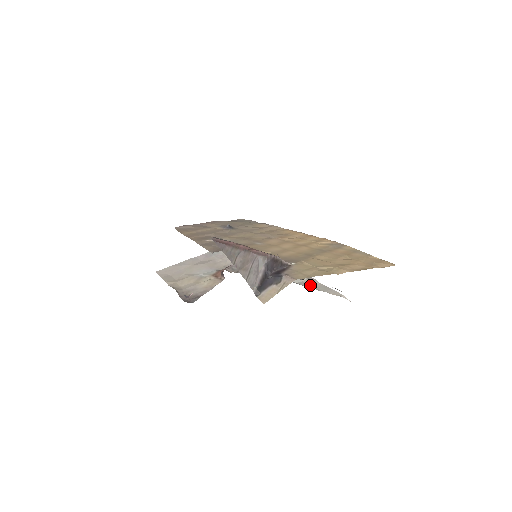
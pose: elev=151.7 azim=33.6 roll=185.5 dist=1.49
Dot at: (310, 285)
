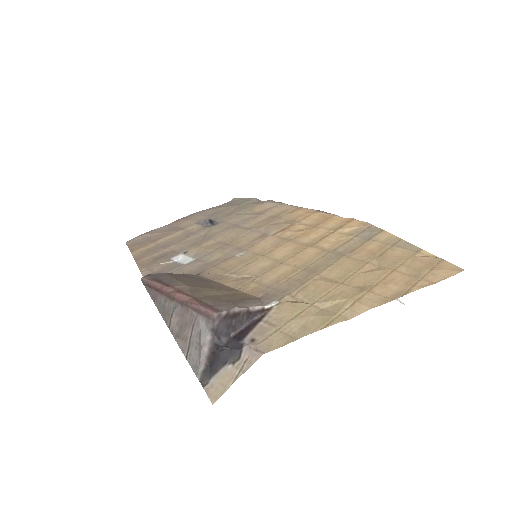
Dot at: occluded
